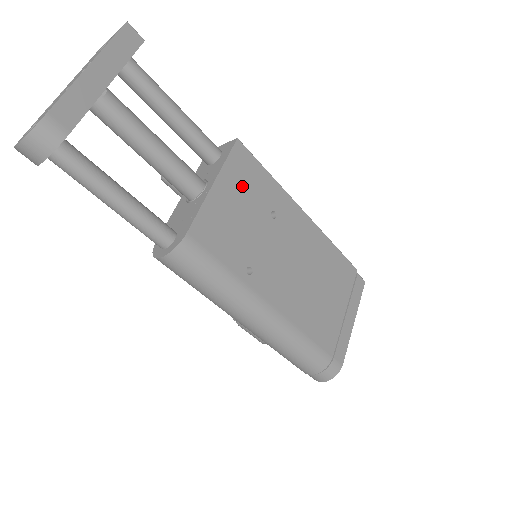
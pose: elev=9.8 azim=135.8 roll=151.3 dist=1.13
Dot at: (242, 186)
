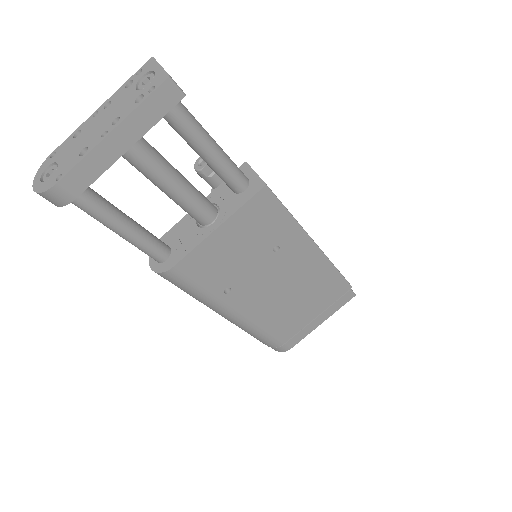
Dot at: (251, 227)
